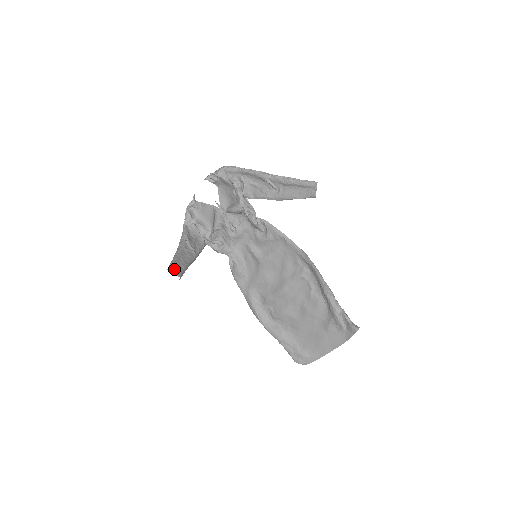
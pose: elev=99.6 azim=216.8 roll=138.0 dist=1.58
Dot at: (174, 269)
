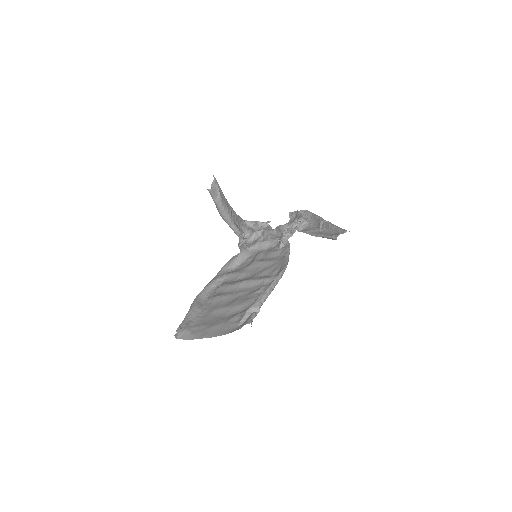
Dot at: (215, 183)
